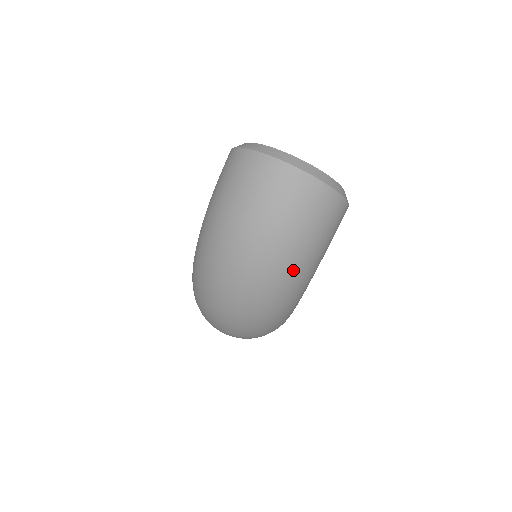
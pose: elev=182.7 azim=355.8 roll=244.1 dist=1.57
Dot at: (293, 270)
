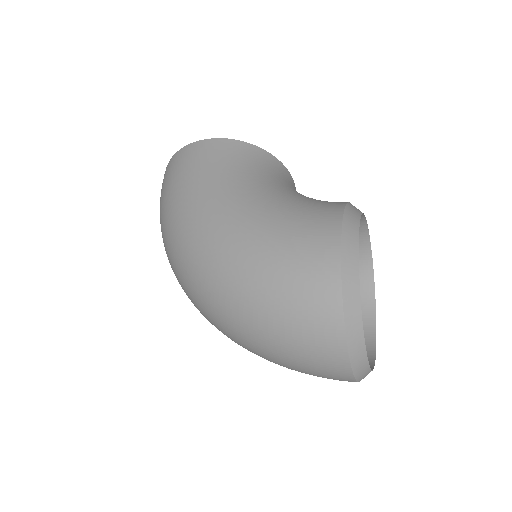
Dot at: occluded
